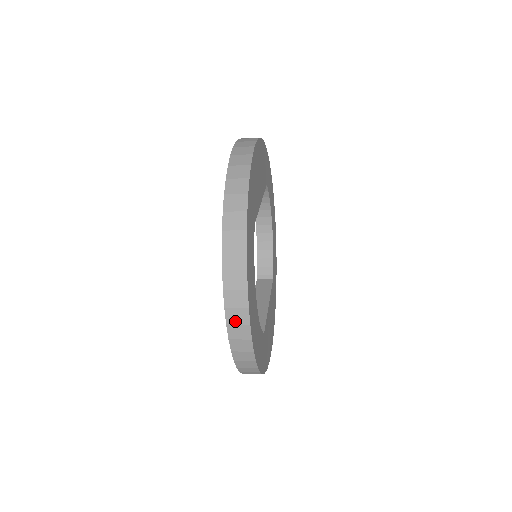
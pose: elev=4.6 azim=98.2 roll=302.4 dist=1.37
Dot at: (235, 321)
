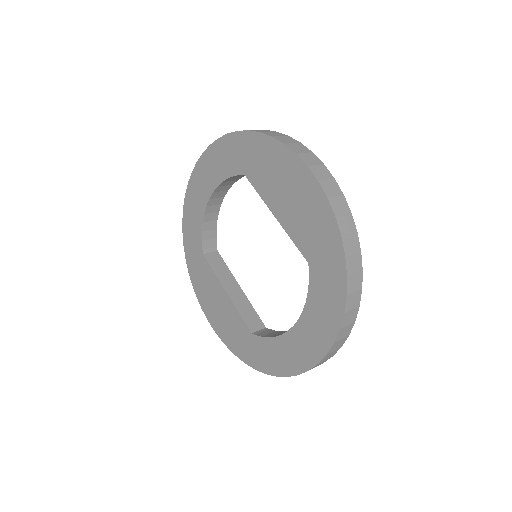
Dot at: (326, 359)
